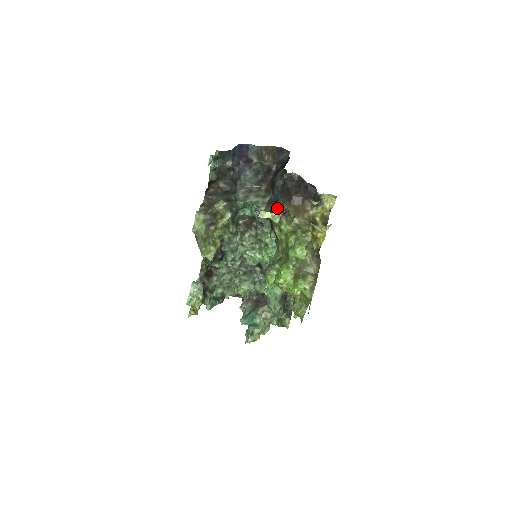
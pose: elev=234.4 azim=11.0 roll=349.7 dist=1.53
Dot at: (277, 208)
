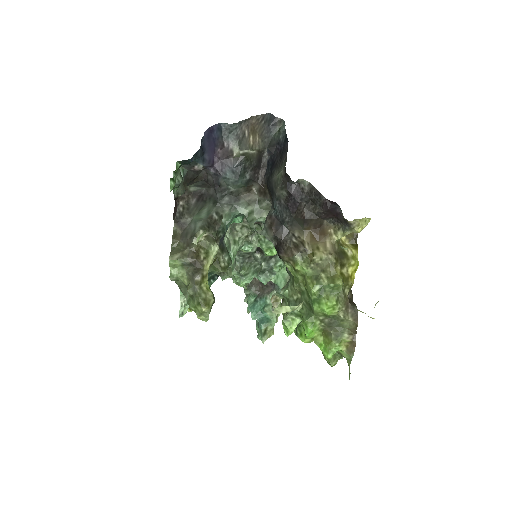
Dot at: (284, 235)
